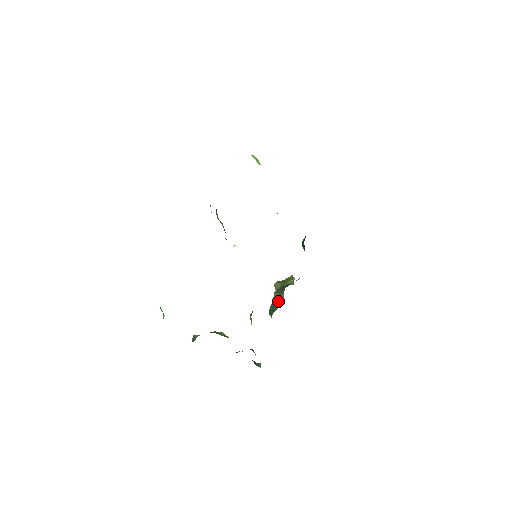
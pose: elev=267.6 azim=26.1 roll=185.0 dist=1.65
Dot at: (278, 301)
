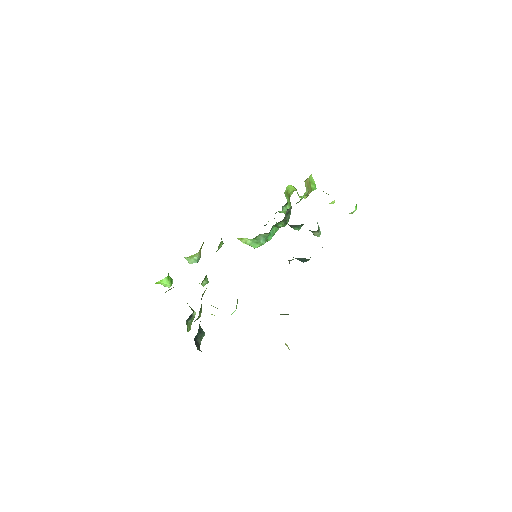
Dot at: occluded
